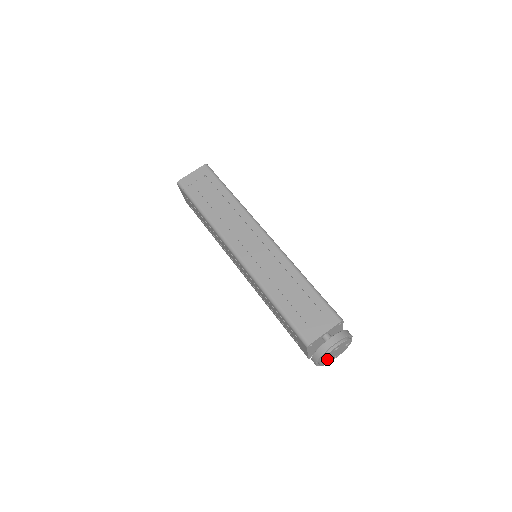
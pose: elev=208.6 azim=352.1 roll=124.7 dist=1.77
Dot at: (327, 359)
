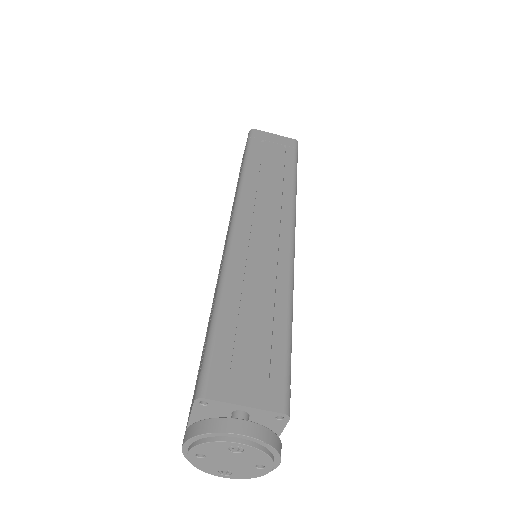
Dot at: (208, 457)
